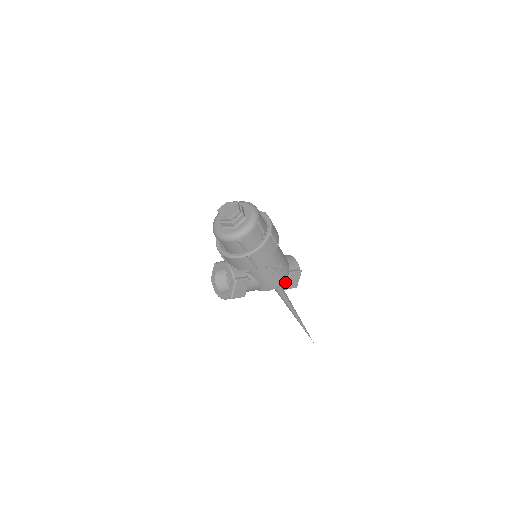
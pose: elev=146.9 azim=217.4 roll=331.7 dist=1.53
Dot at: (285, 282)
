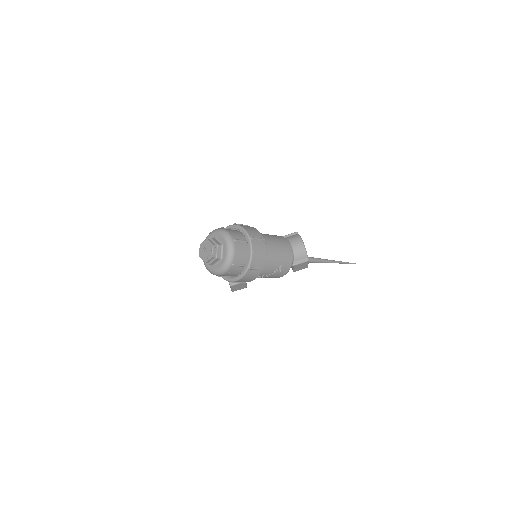
Dot at: (292, 267)
